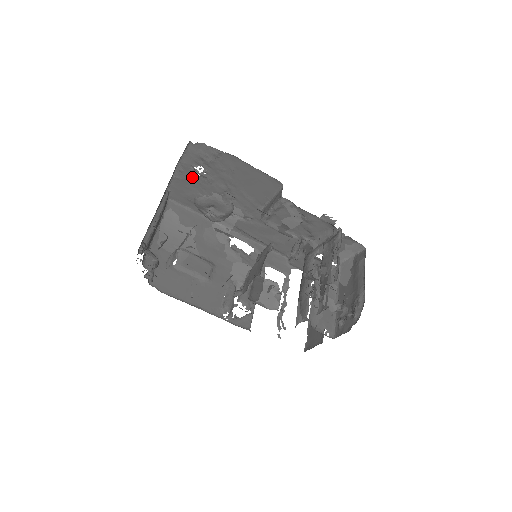
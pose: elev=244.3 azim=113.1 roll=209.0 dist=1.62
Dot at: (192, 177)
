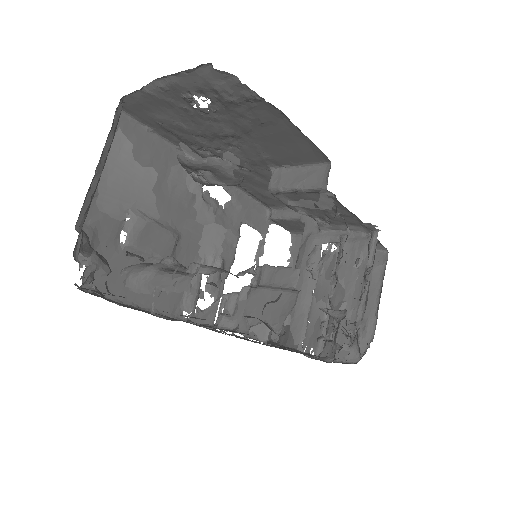
Dot at: (180, 102)
